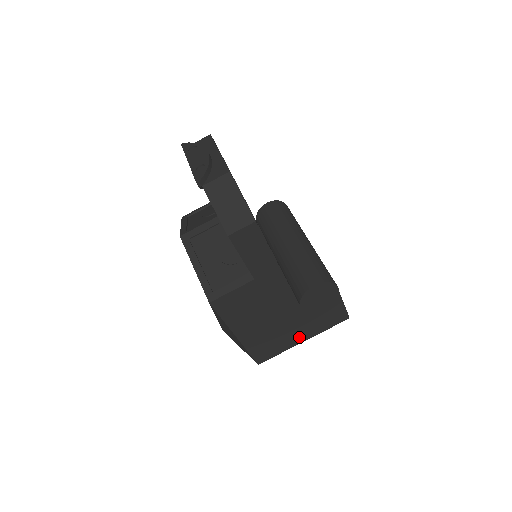
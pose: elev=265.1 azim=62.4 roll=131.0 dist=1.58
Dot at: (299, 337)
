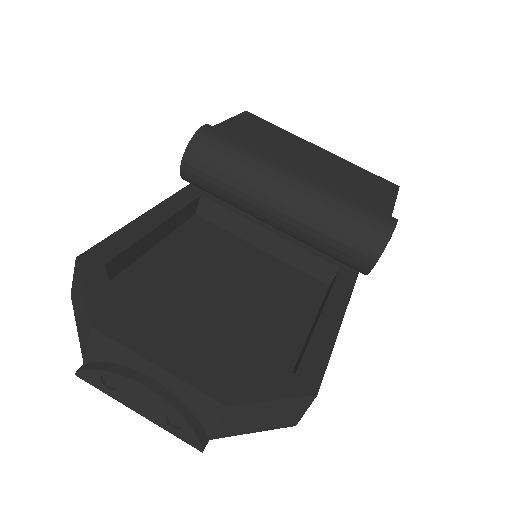
Dot at: occluded
